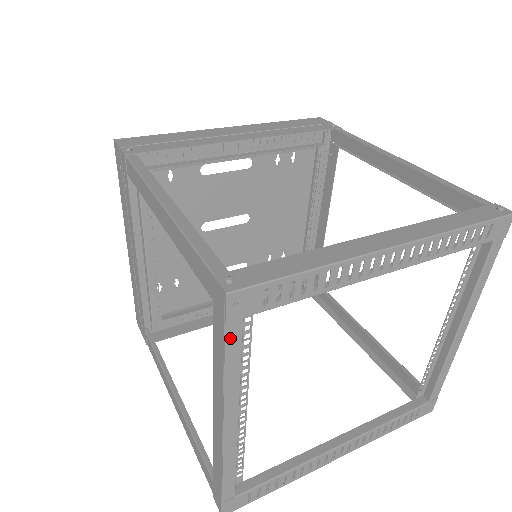
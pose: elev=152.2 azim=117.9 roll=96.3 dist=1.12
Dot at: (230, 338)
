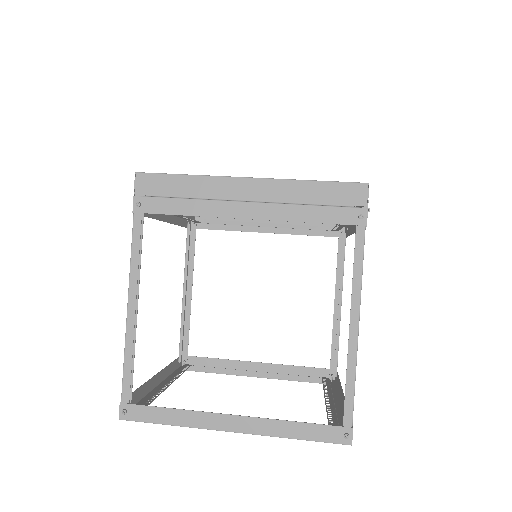
Dot at: occluded
